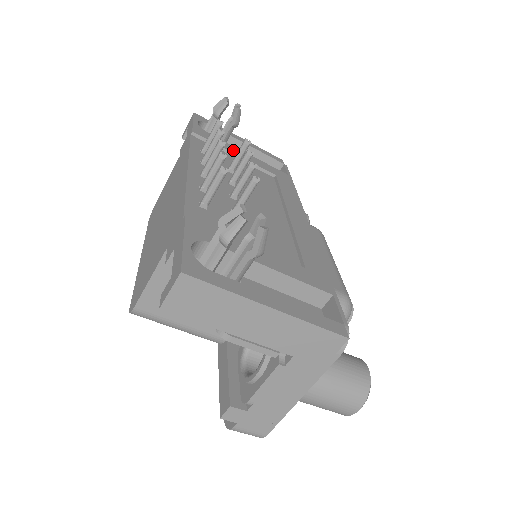
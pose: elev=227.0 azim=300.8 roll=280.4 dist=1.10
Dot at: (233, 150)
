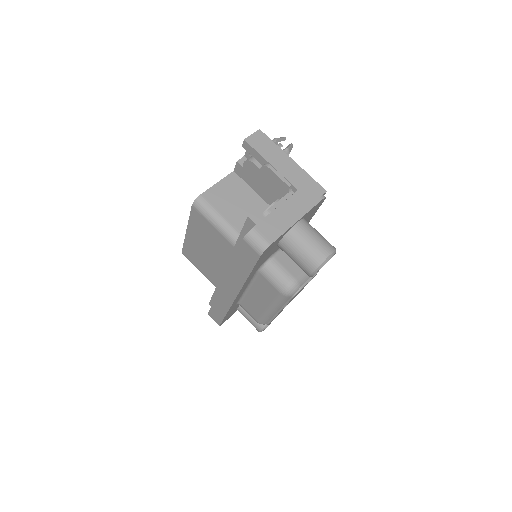
Dot at: occluded
